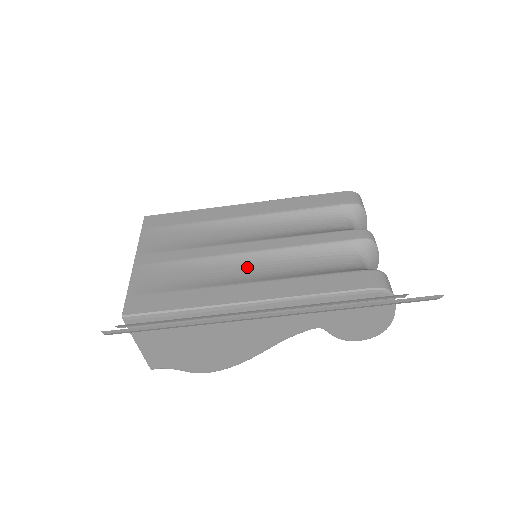
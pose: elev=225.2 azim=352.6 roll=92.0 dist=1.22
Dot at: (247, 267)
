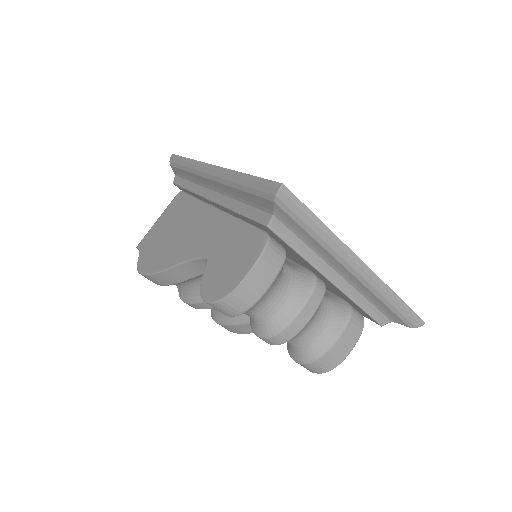
Dot at: occluded
